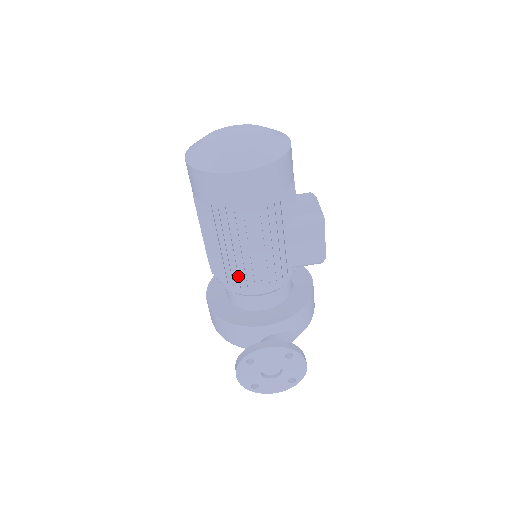
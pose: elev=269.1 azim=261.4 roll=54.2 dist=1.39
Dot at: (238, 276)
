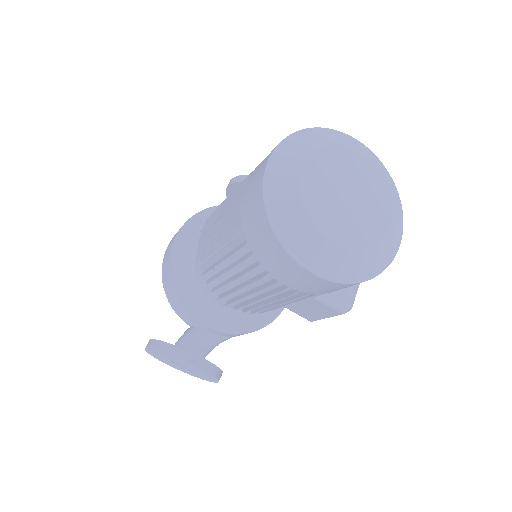
Dot at: (219, 286)
